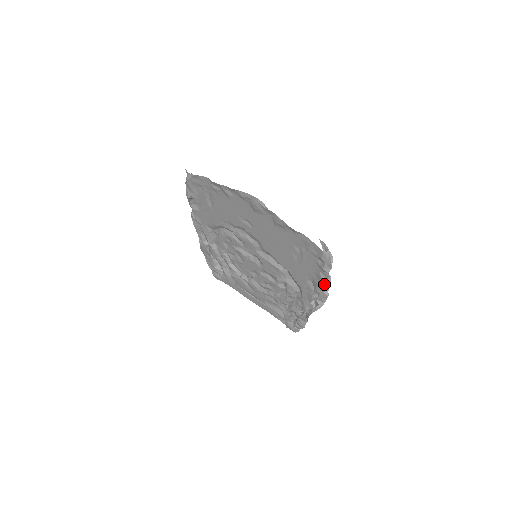
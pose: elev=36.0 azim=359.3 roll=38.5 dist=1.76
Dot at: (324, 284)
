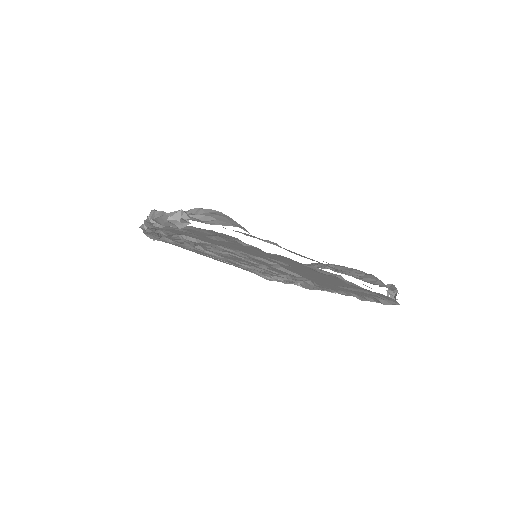
Dot at: (366, 300)
